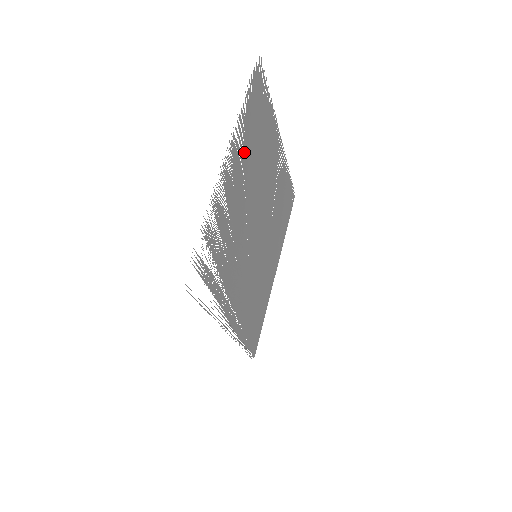
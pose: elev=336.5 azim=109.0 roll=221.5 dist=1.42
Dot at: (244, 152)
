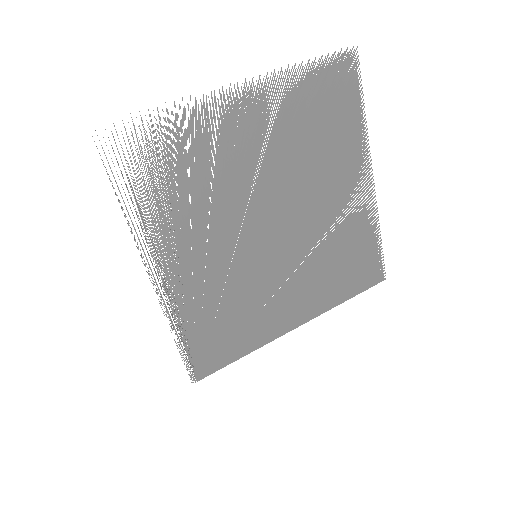
Dot at: (279, 116)
